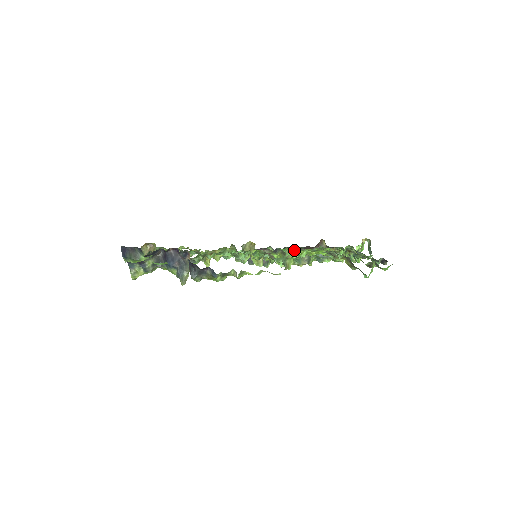
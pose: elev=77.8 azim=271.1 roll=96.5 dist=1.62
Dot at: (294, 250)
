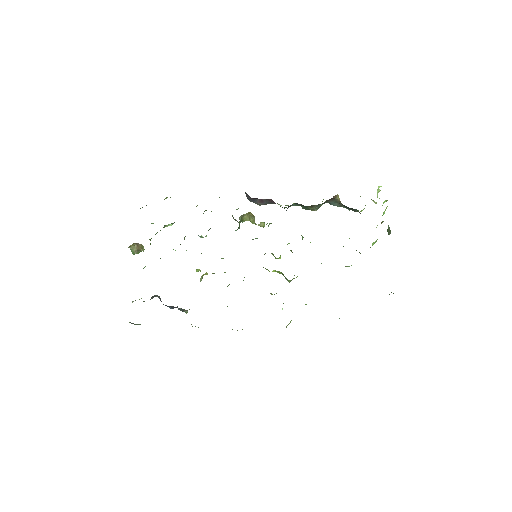
Dot at: occluded
